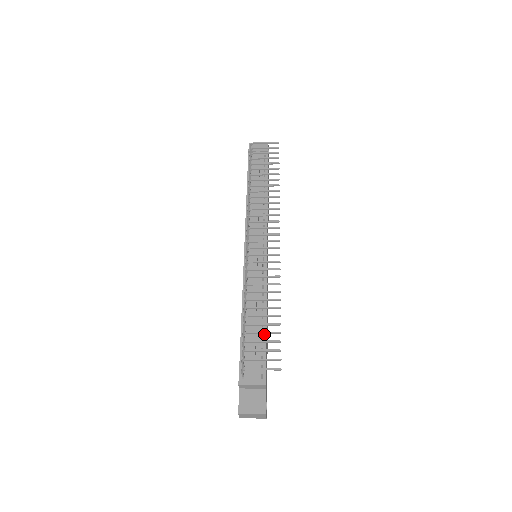
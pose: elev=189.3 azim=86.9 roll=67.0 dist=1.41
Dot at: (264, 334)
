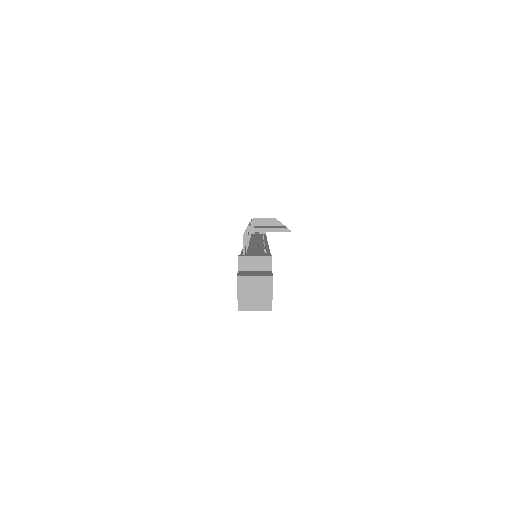
Dot at: (268, 252)
